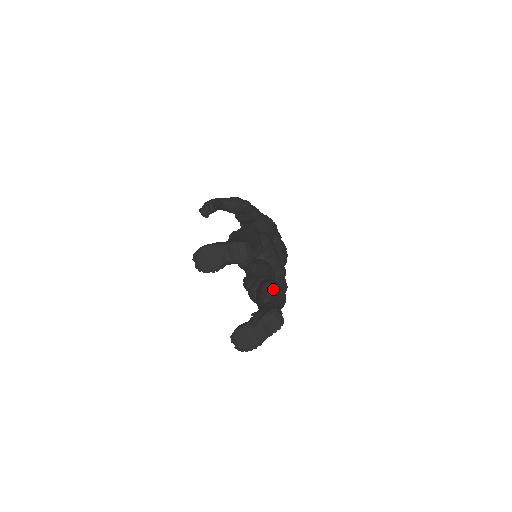
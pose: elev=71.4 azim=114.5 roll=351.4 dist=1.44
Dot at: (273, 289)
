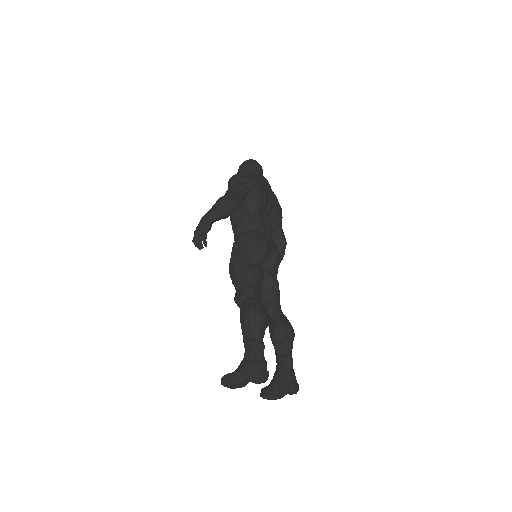
Dot at: (283, 338)
